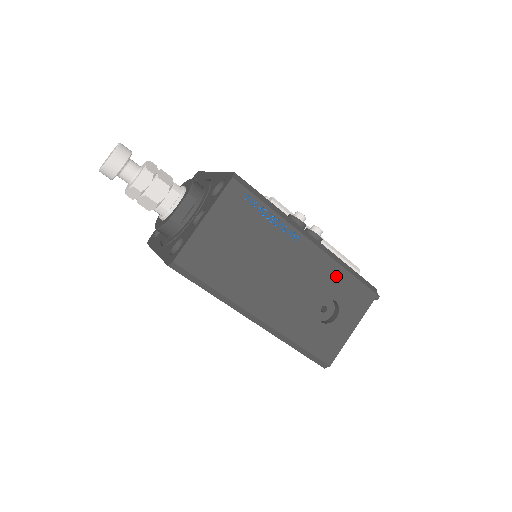
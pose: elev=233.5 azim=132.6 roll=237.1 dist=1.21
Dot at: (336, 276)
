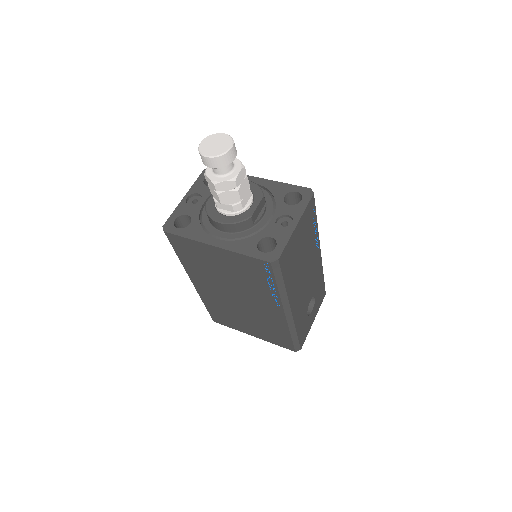
Dot at: (320, 279)
